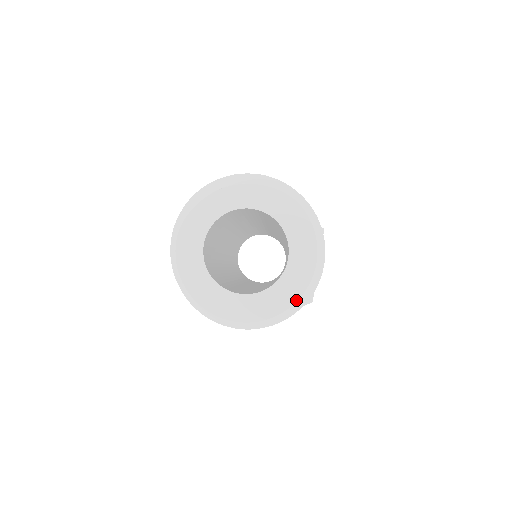
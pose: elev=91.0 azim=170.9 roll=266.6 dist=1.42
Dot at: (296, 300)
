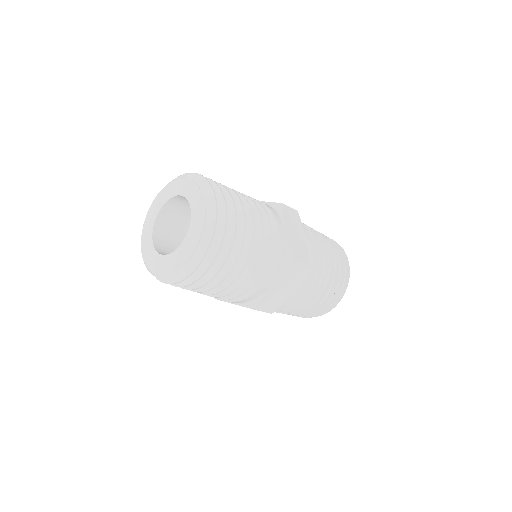
Dot at: (171, 272)
